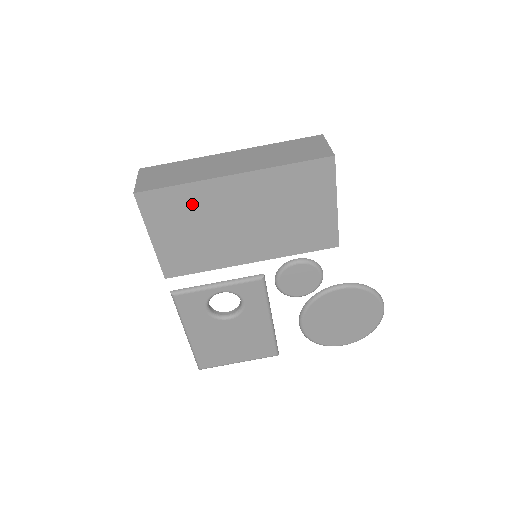
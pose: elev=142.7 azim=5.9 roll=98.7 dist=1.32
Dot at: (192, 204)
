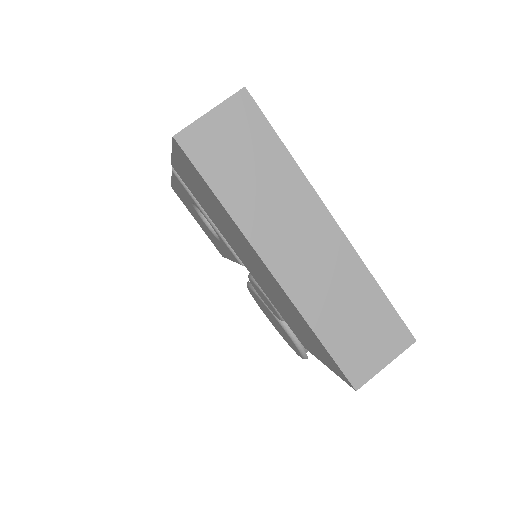
Dot at: (221, 211)
